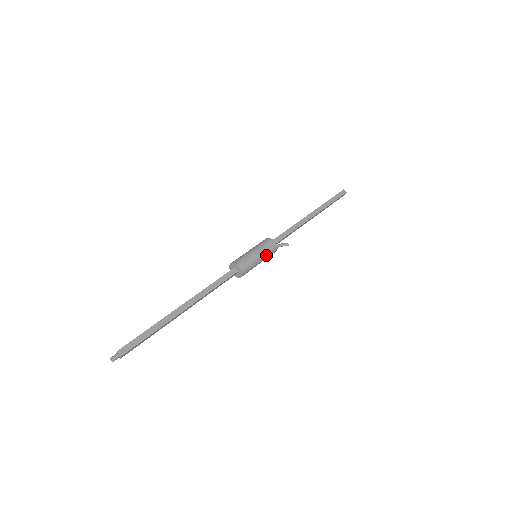
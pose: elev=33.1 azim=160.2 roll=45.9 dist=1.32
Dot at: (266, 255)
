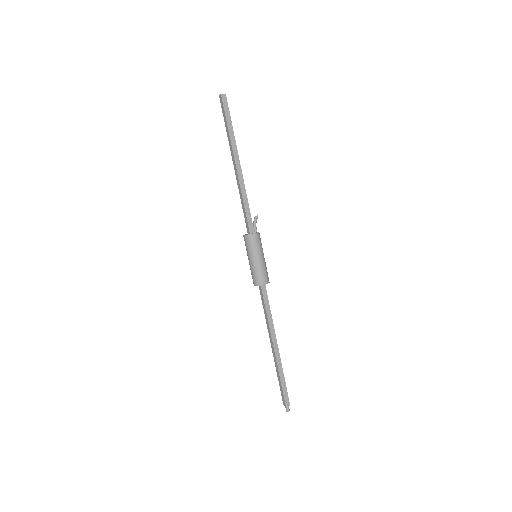
Dot at: (262, 249)
